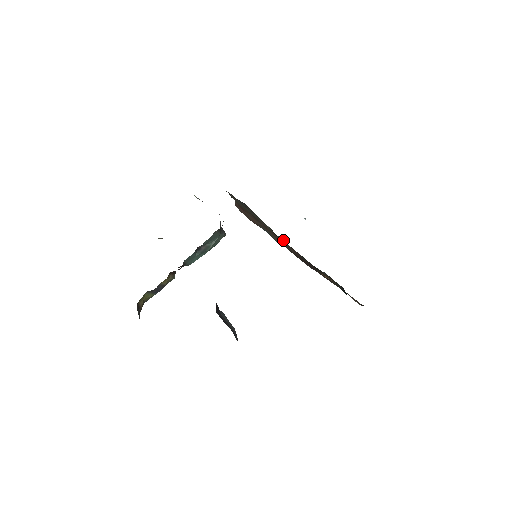
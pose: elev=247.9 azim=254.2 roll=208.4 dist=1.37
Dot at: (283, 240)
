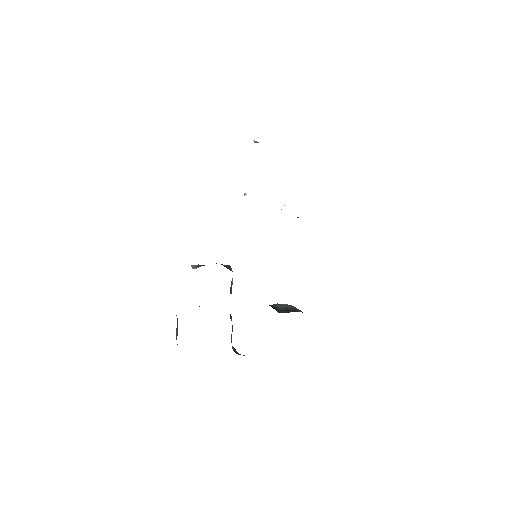
Dot at: occluded
